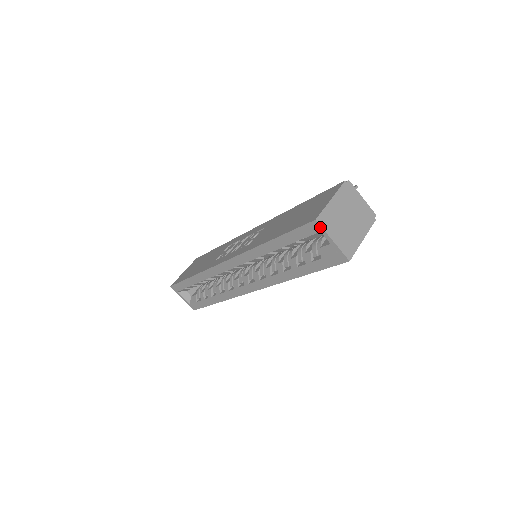
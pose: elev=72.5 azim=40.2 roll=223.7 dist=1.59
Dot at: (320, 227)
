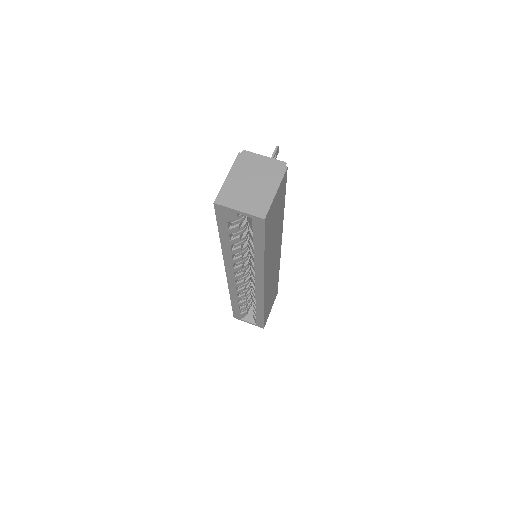
Dot at: (222, 206)
